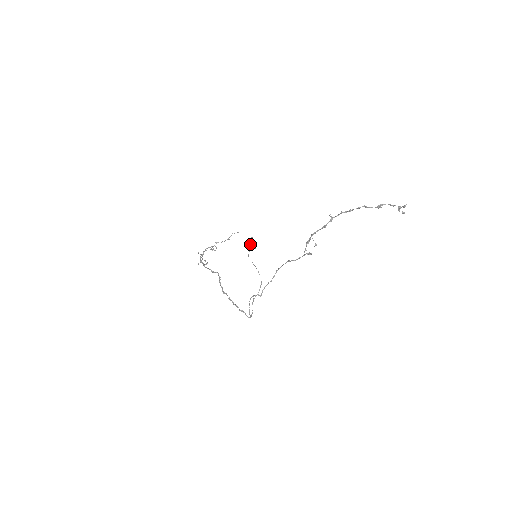
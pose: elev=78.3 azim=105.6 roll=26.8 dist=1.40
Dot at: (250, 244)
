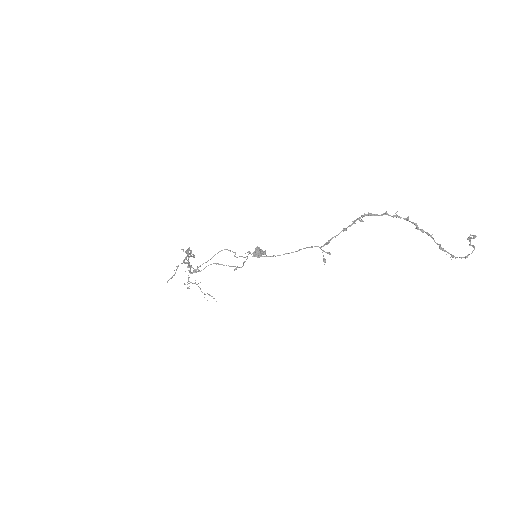
Dot at: (261, 249)
